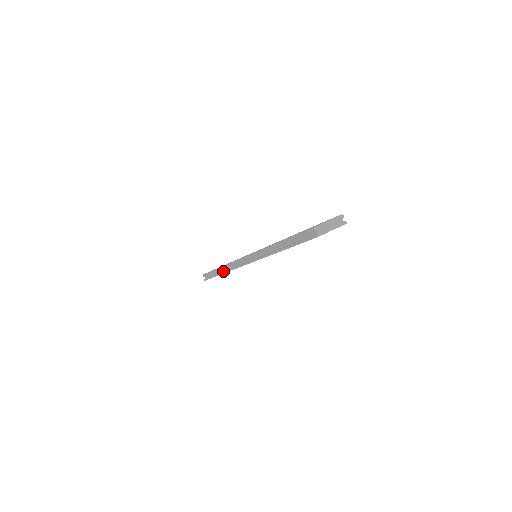
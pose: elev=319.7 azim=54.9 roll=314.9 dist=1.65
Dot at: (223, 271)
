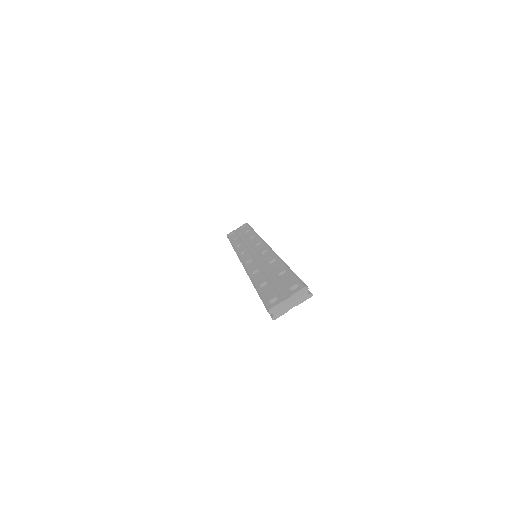
Dot at: occluded
